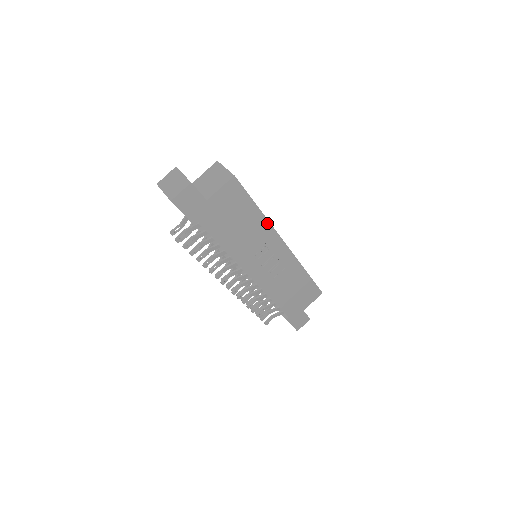
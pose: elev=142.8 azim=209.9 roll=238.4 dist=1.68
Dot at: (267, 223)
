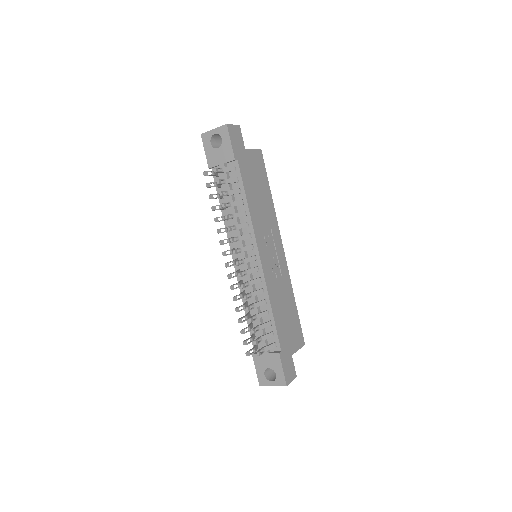
Dot at: (274, 212)
